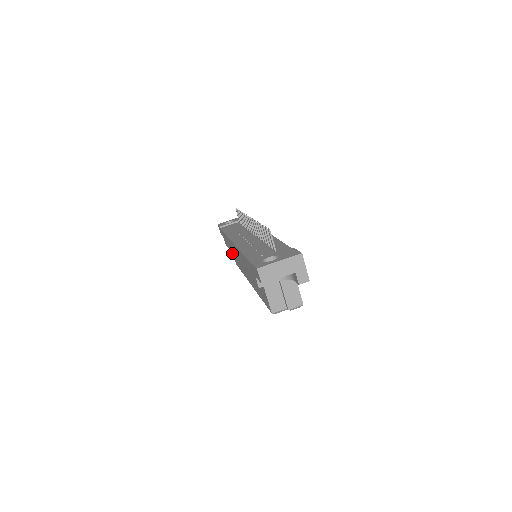
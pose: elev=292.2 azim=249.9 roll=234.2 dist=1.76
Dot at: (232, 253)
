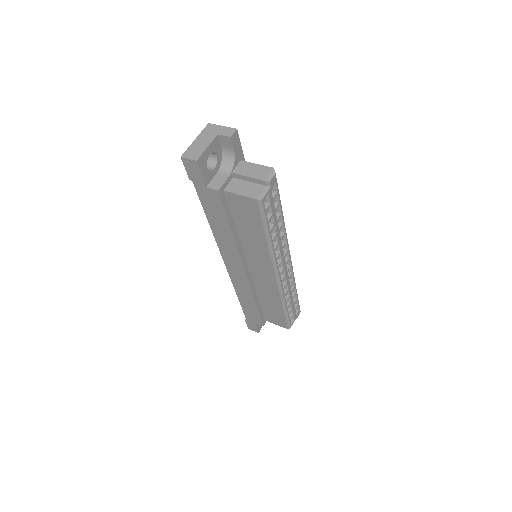
Dot at: (253, 298)
